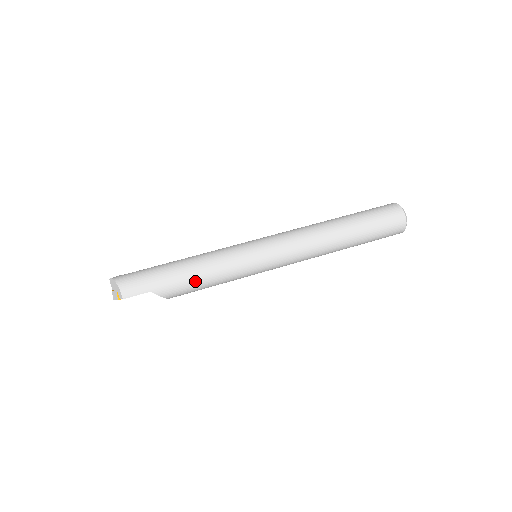
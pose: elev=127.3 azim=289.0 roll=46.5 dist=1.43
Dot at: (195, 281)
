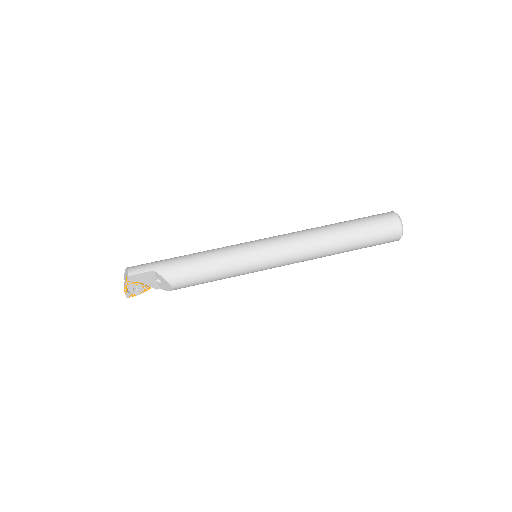
Dot at: (194, 263)
